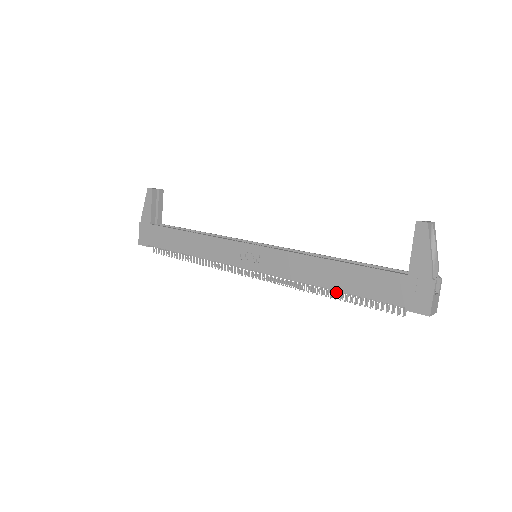
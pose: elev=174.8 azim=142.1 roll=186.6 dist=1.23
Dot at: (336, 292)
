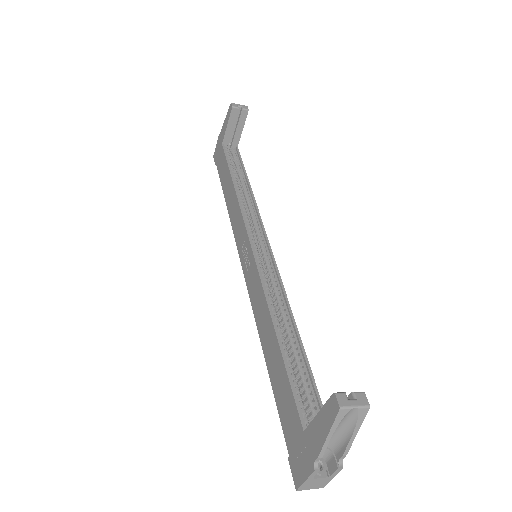
Dot at: occluded
